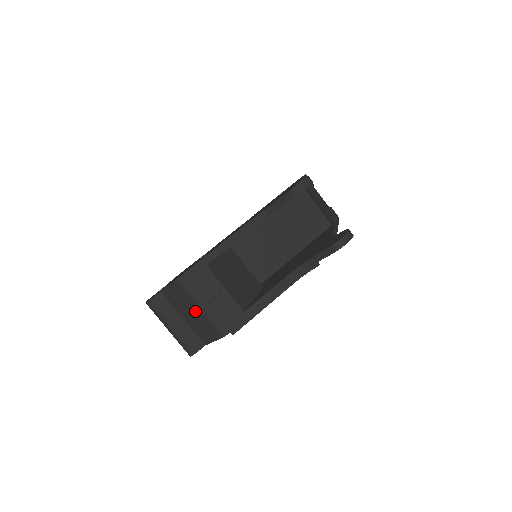
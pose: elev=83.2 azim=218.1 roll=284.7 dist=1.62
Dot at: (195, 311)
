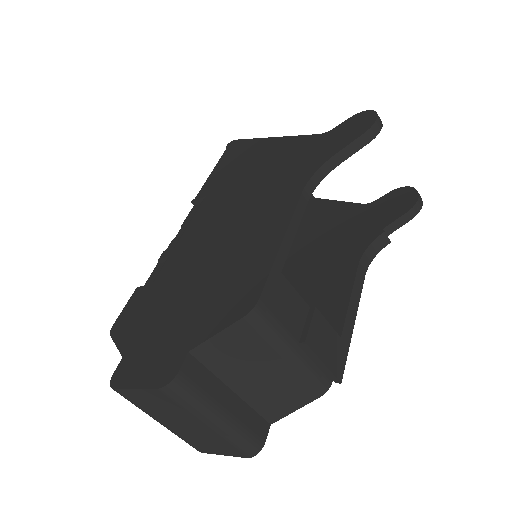
Dot at: (275, 365)
